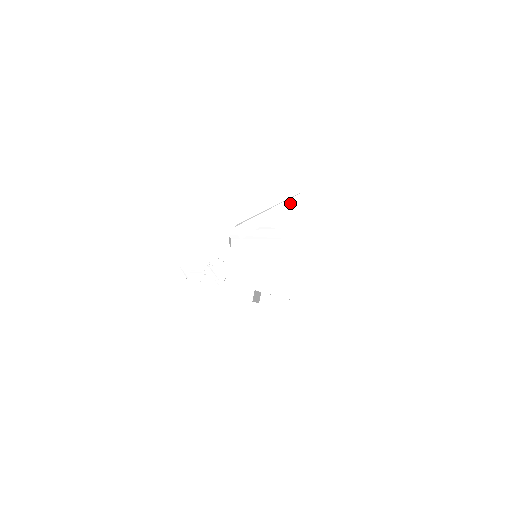
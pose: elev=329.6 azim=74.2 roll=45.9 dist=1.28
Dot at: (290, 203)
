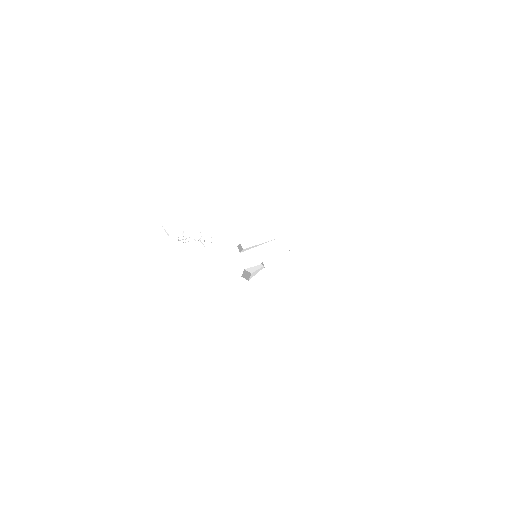
Dot at: (307, 253)
